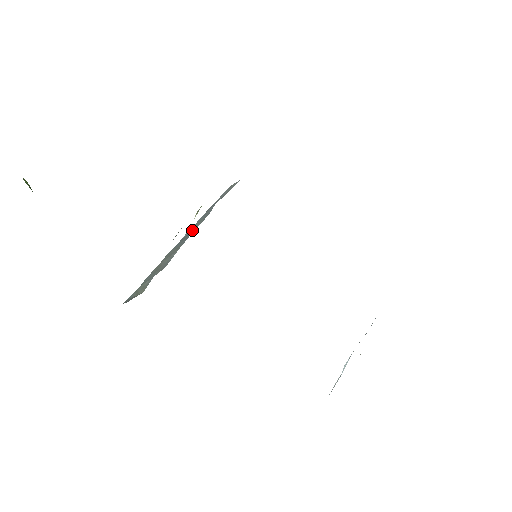
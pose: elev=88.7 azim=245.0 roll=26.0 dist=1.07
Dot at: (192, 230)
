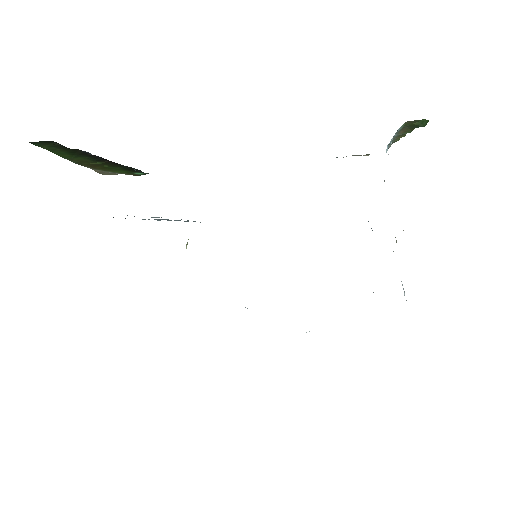
Dot at: occluded
